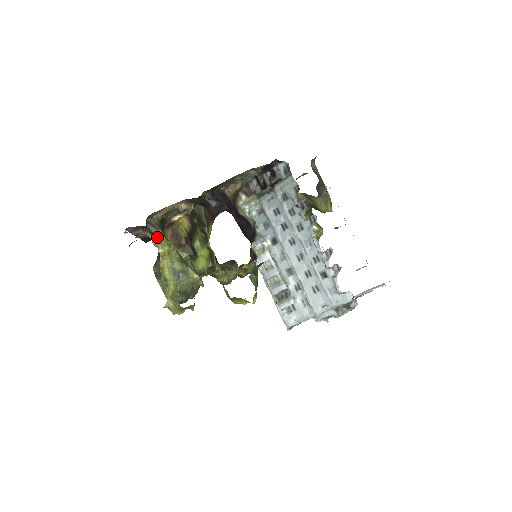
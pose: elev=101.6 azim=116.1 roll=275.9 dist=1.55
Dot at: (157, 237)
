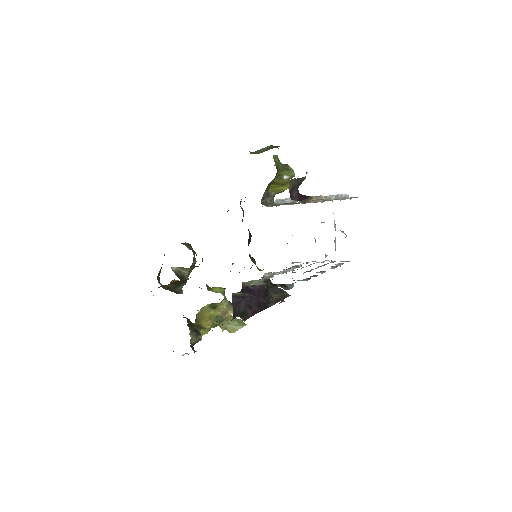
Dot at: occluded
